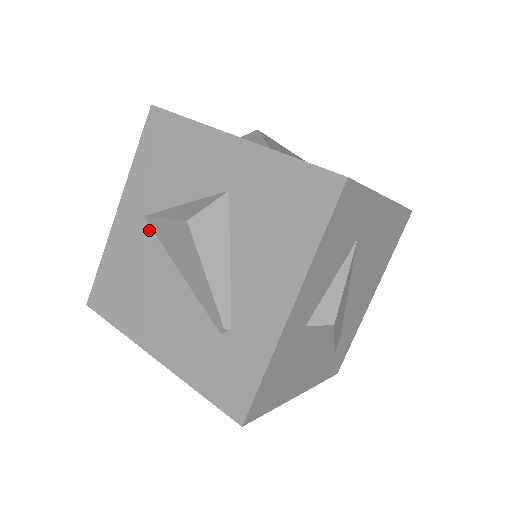
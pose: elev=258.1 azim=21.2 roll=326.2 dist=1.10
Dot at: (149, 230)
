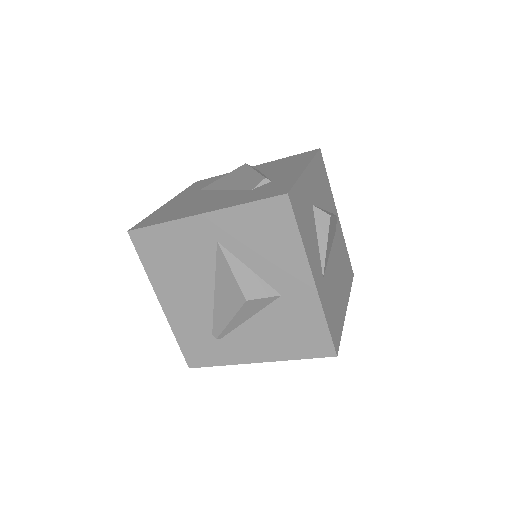
Dot at: (214, 252)
